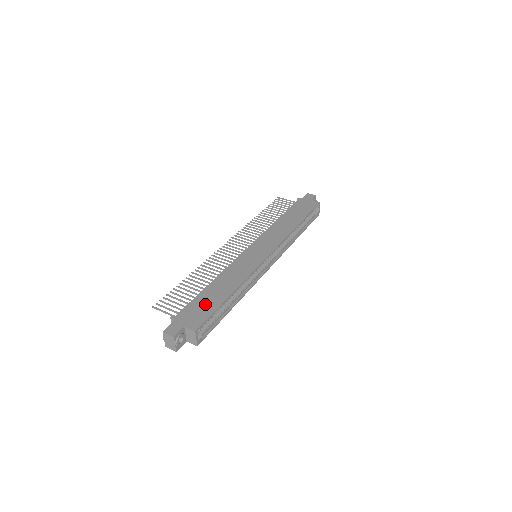
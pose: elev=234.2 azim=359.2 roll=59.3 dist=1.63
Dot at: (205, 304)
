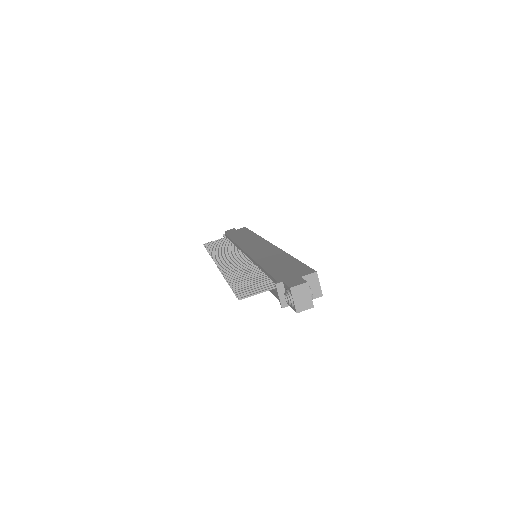
Dot at: (286, 267)
